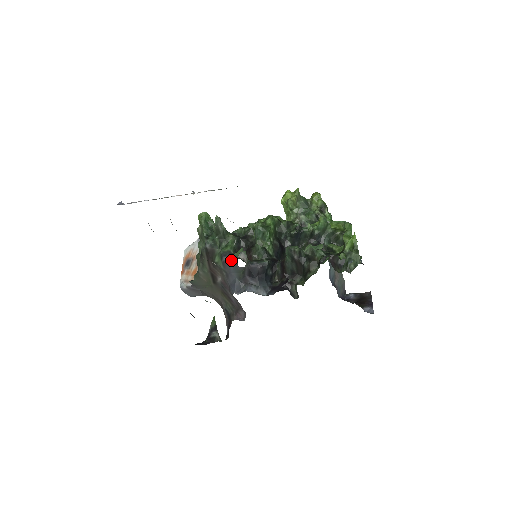
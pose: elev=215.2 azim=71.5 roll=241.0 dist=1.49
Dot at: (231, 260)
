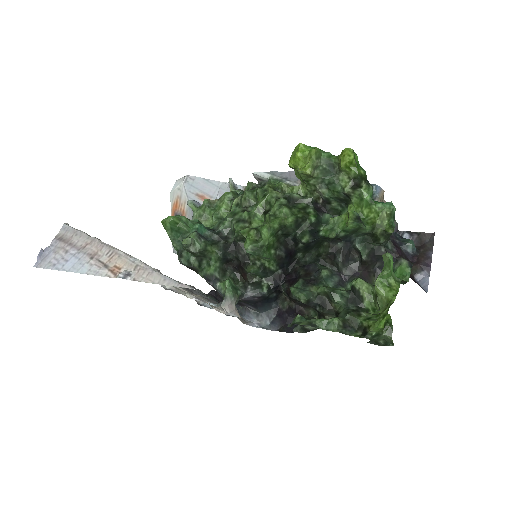
Dot at: (217, 290)
